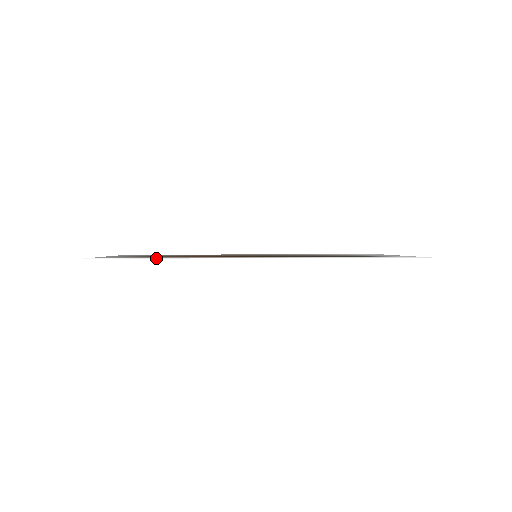
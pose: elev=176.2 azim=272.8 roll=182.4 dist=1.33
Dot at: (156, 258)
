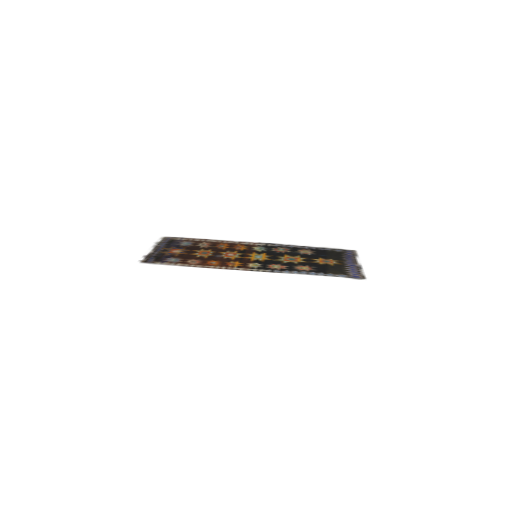
Dot at: (177, 273)
